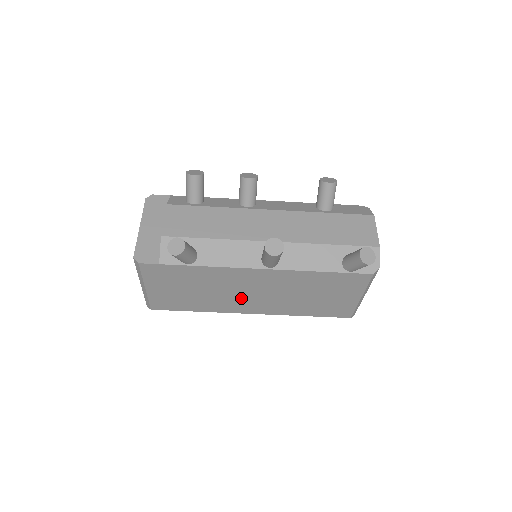
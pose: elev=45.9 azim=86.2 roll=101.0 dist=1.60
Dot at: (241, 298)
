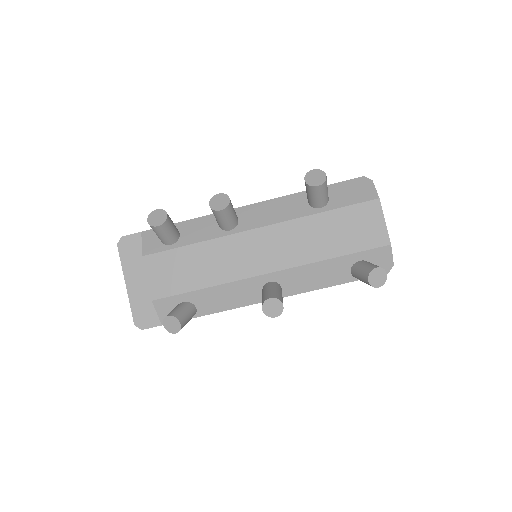
Dot at: occluded
